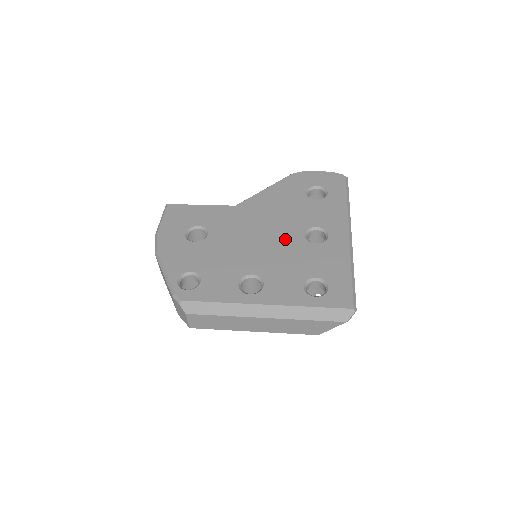
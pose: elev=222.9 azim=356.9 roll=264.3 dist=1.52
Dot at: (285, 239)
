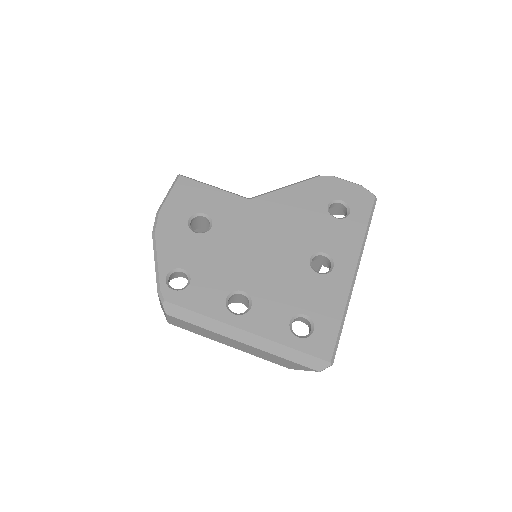
Dot at: (288, 258)
